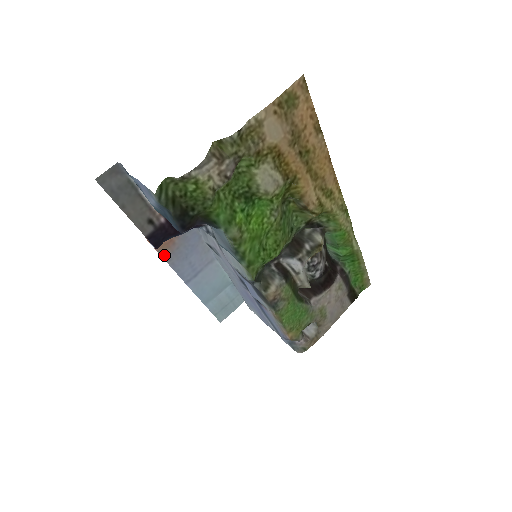
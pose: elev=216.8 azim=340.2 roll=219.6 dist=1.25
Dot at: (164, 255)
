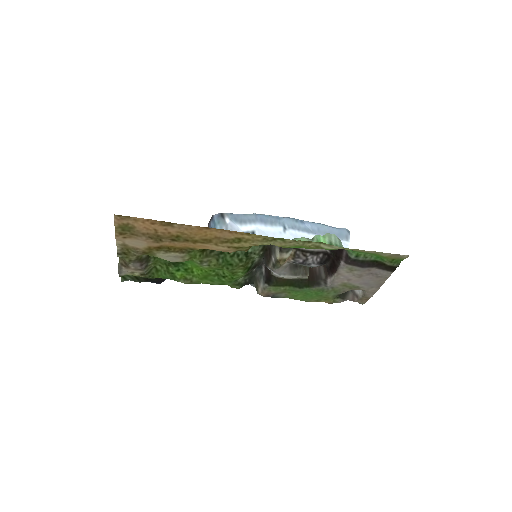
Dot at: occluded
